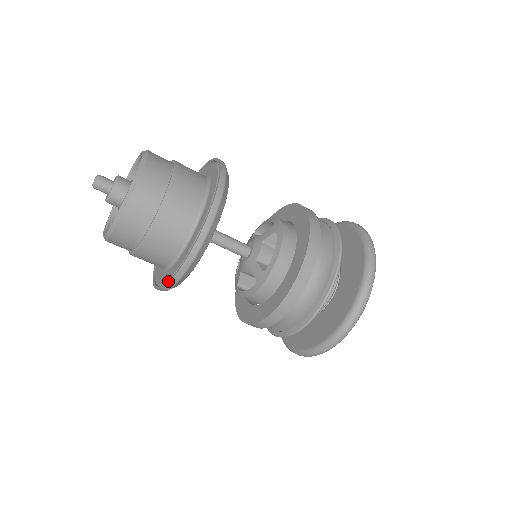
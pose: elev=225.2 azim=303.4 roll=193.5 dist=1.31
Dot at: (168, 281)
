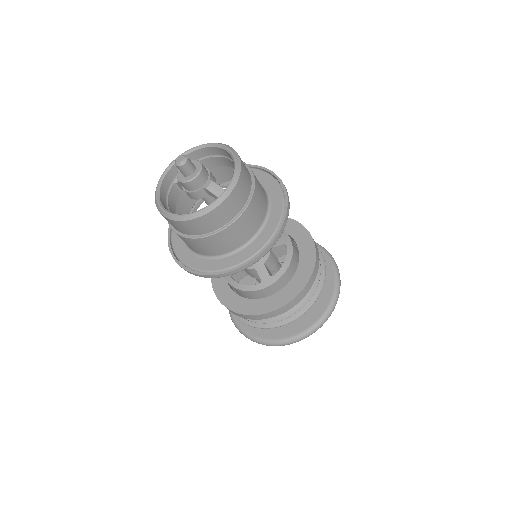
Dot at: (216, 273)
